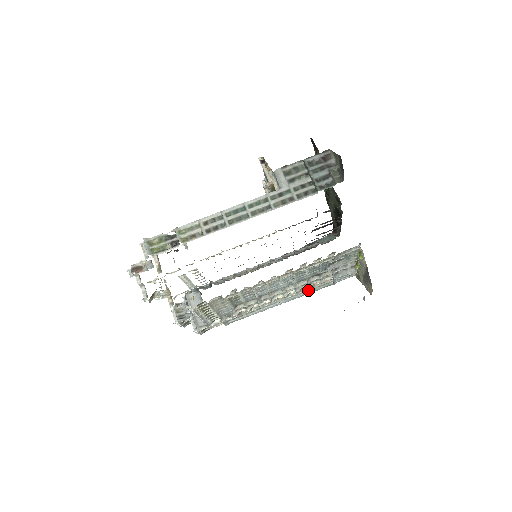
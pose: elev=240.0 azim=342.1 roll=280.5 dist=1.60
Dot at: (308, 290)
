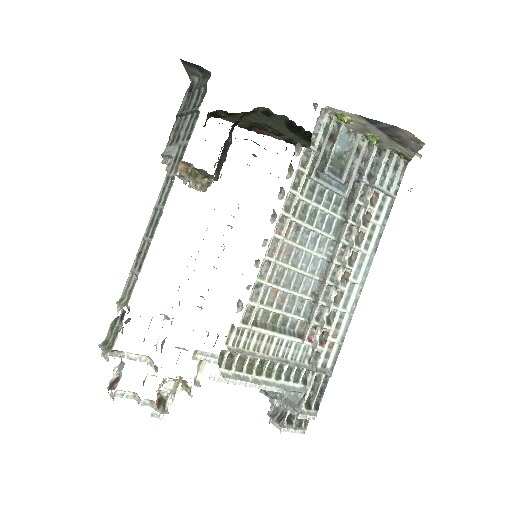
Dot at: (370, 234)
